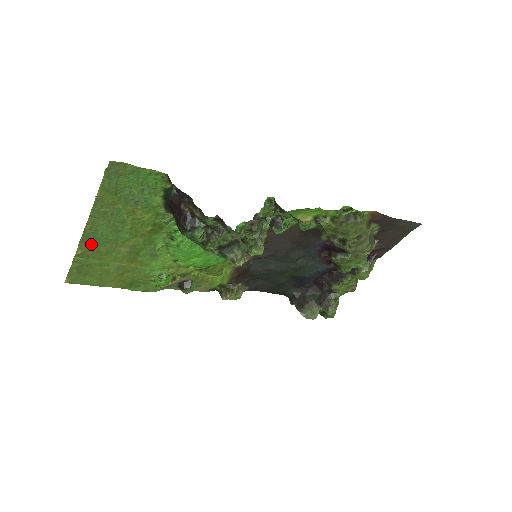
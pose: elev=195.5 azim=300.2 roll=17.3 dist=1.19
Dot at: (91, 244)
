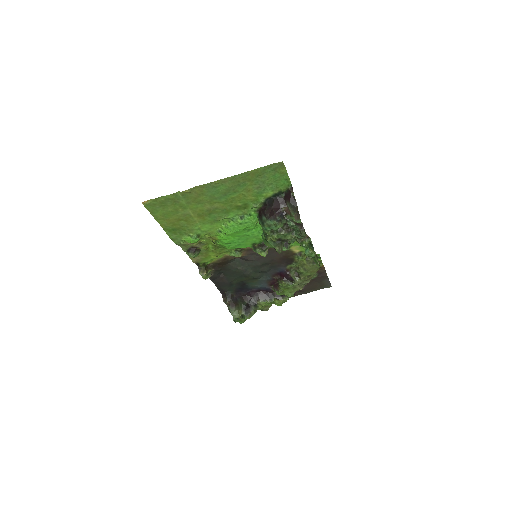
Dot at: (200, 191)
